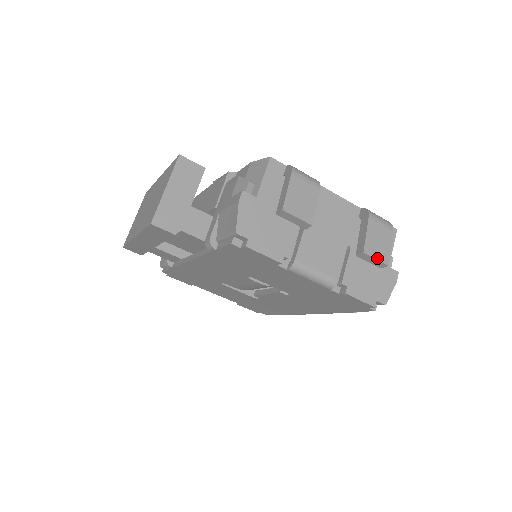
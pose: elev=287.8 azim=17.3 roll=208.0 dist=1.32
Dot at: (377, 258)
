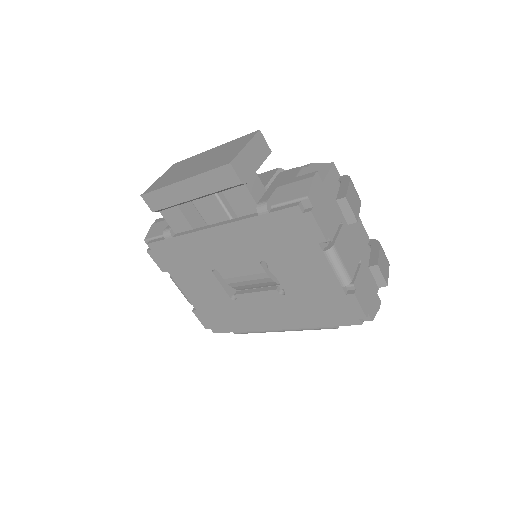
Dot at: (383, 275)
